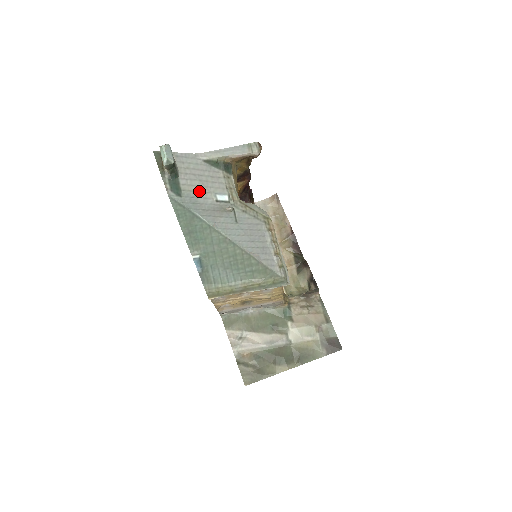
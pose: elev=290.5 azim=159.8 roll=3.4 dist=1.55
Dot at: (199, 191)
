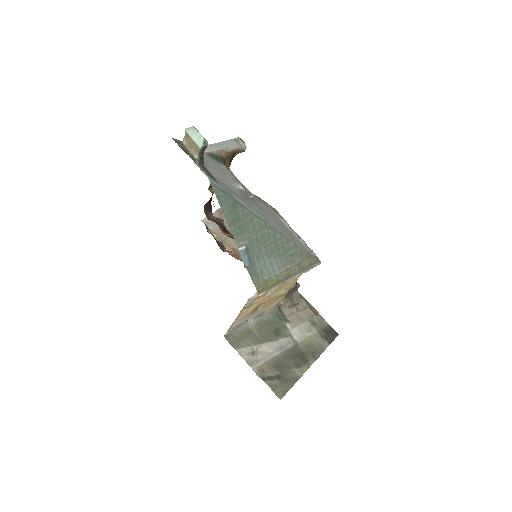
Dot at: (223, 180)
